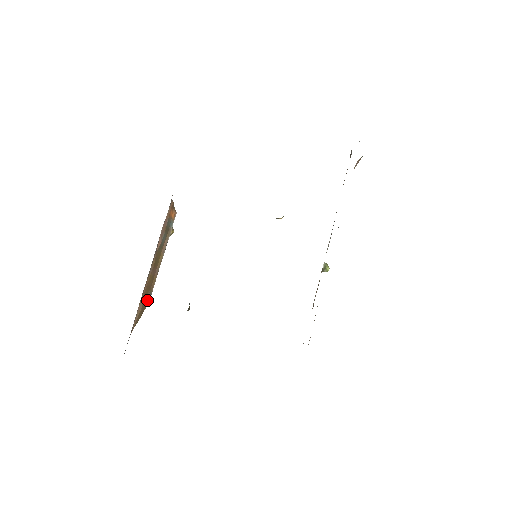
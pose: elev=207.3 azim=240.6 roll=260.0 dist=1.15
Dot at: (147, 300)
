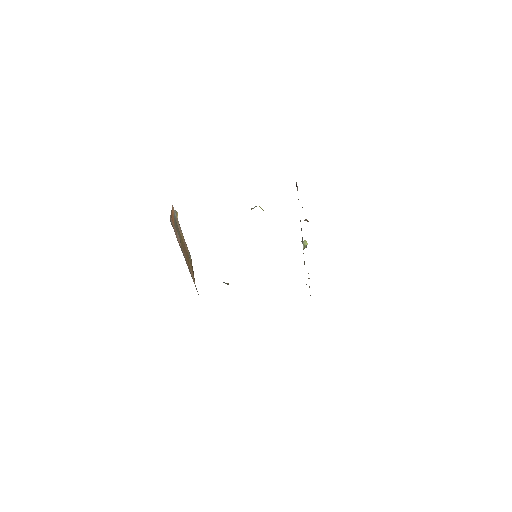
Dot at: (190, 259)
